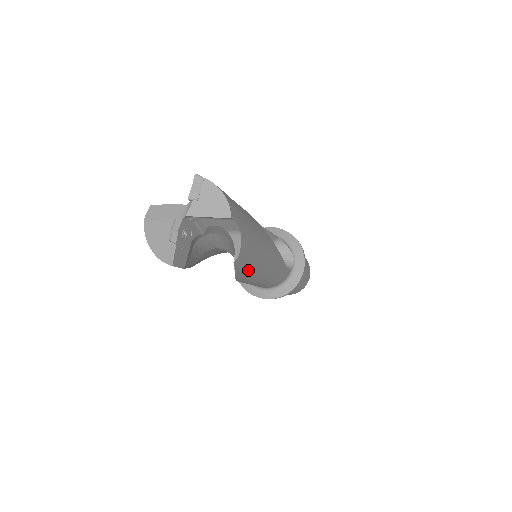
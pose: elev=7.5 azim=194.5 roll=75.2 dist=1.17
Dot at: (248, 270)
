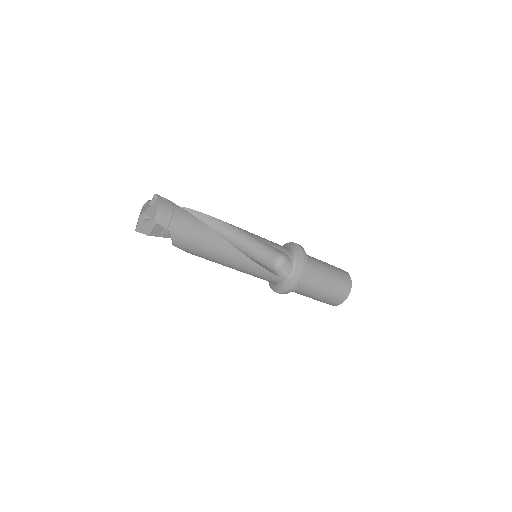
Dot at: (201, 256)
